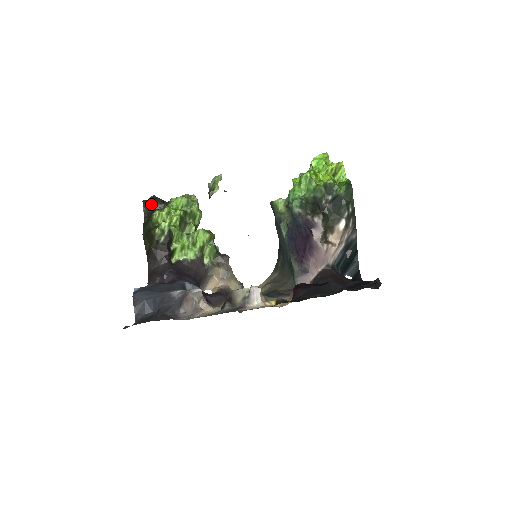
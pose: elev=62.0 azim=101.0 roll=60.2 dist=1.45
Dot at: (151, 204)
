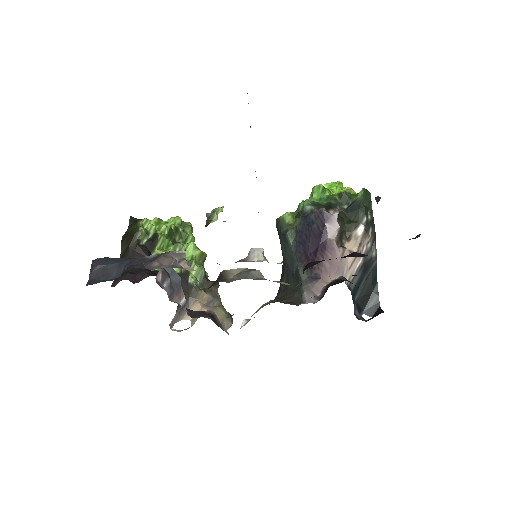
Dot at: occluded
